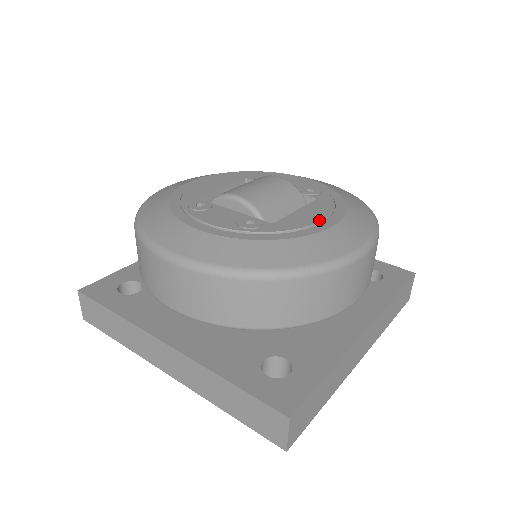
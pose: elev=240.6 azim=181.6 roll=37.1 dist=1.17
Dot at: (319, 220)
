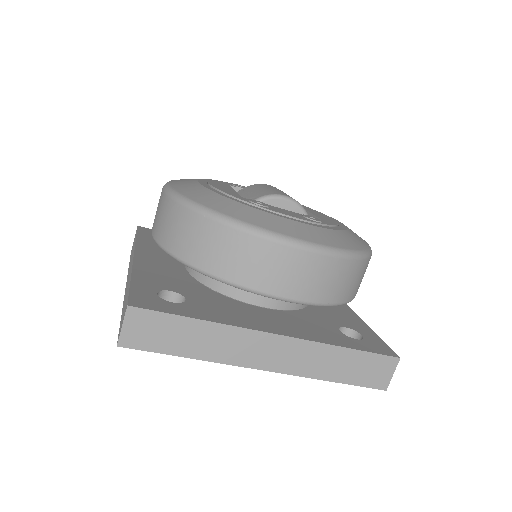
Dot at: (333, 219)
